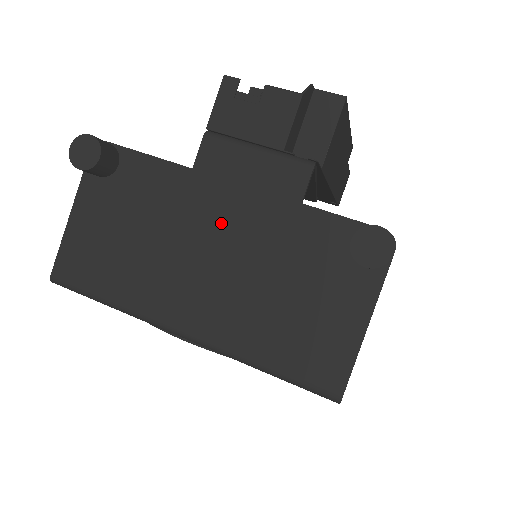
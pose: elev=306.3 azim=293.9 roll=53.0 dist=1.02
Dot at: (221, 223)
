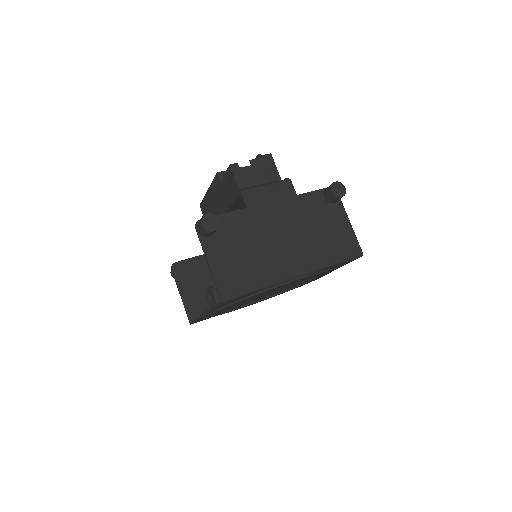
Dot at: (277, 221)
